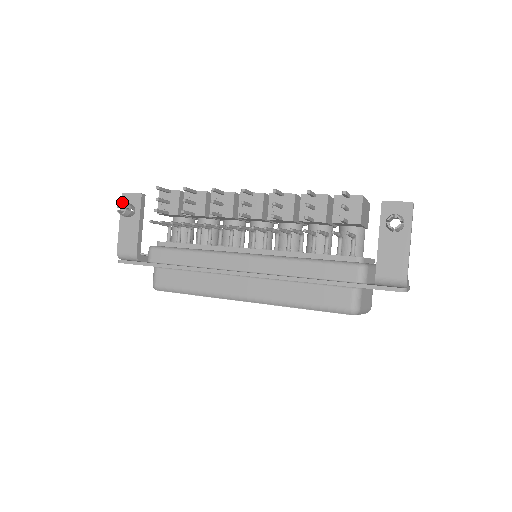
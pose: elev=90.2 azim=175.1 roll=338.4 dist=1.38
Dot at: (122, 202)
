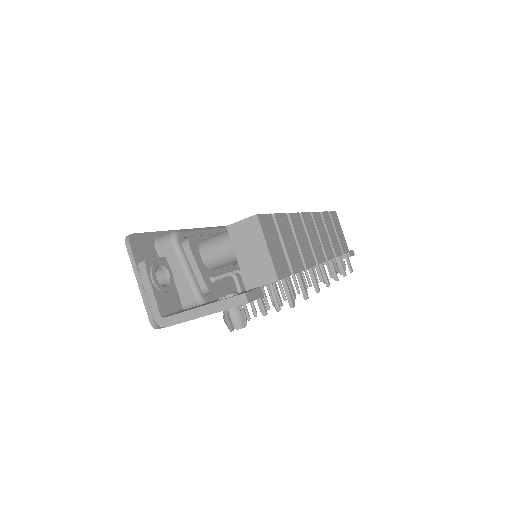
Dot at: occluded
